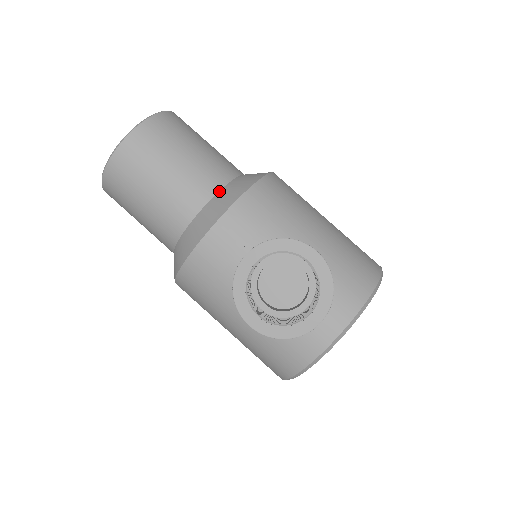
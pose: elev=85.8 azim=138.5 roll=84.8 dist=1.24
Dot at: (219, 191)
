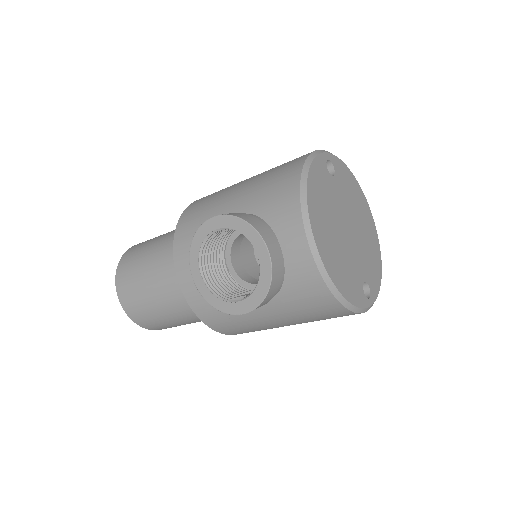
Dot at: occluded
